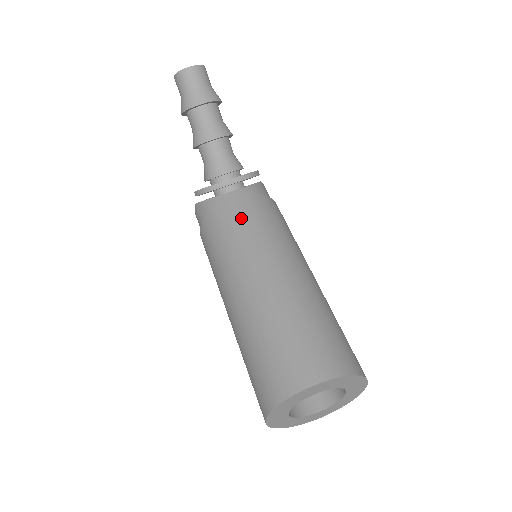
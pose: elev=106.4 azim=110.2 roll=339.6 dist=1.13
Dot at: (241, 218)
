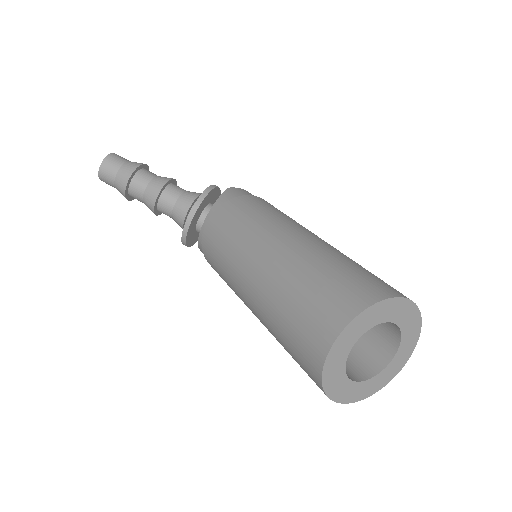
Dot at: (217, 239)
